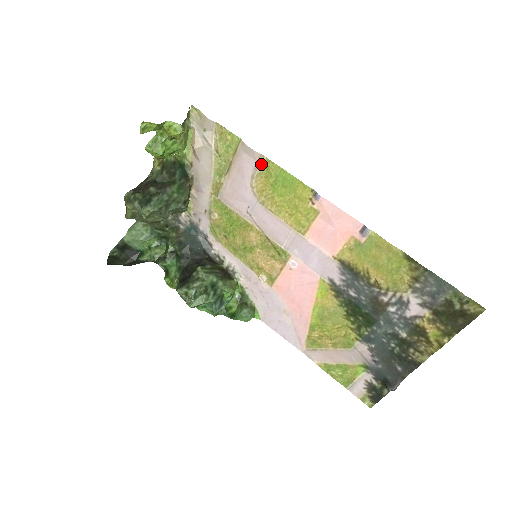
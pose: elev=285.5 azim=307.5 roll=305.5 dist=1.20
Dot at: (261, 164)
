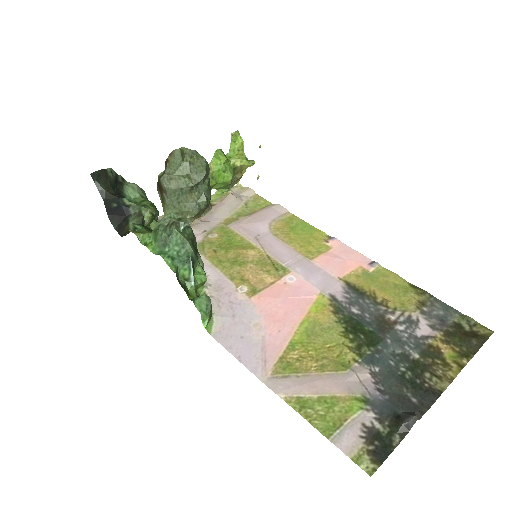
Dot at: (286, 216)
